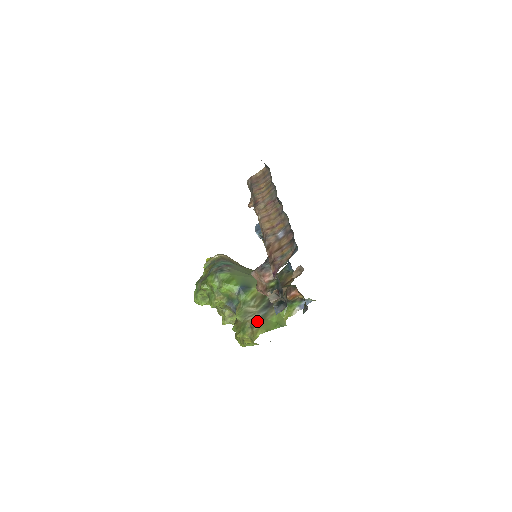
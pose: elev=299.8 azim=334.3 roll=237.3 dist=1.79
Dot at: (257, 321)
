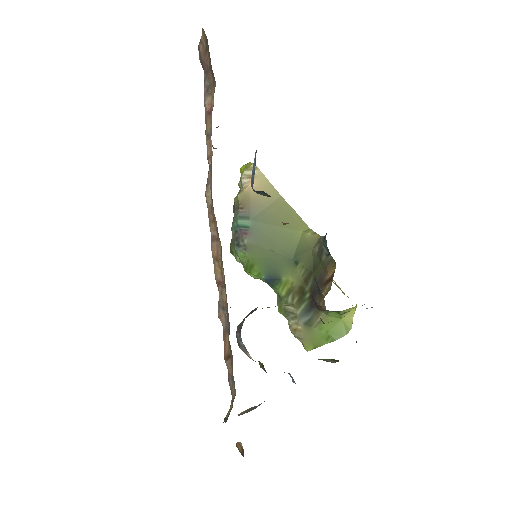
Dot at: (299, 332)
